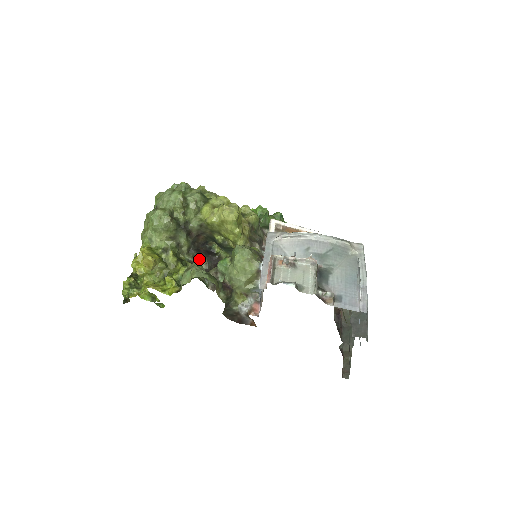
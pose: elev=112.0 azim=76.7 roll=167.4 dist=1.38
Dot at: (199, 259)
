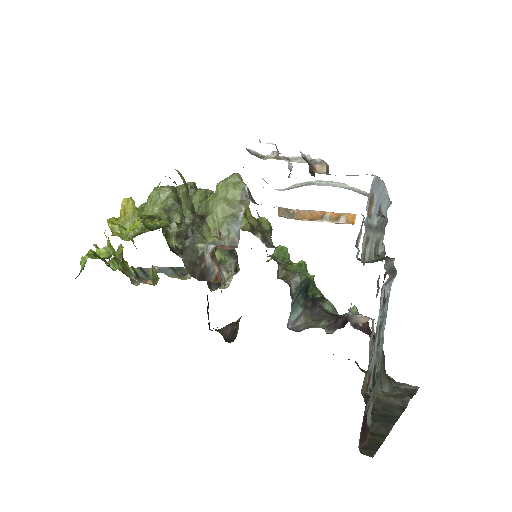
Dot at: occluded
